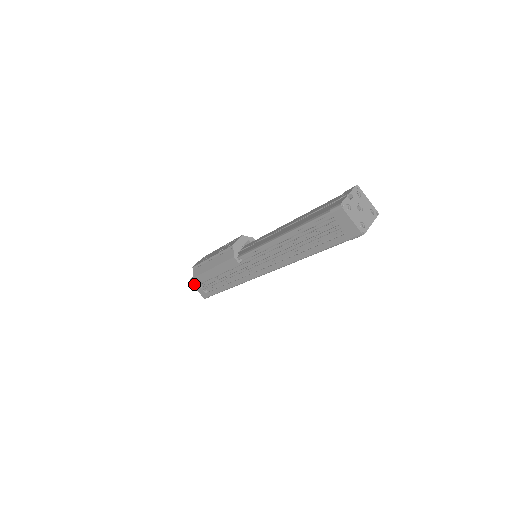
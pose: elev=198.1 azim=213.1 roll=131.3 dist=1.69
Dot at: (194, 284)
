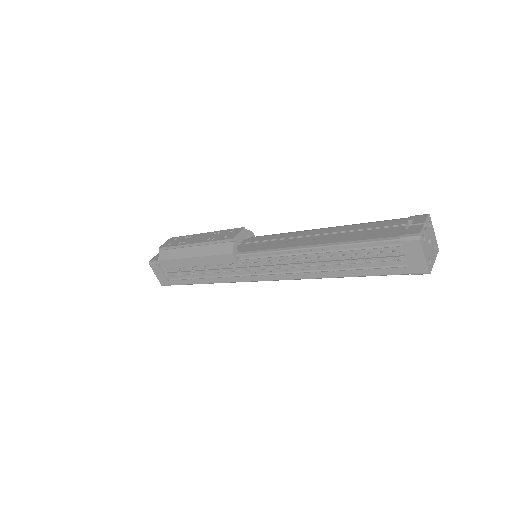
Dot at: (154, 267)
